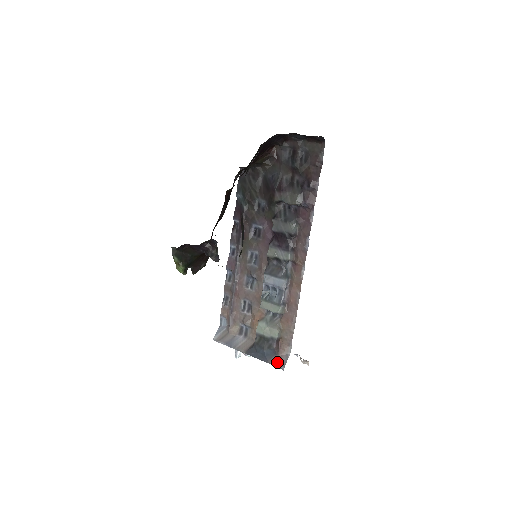
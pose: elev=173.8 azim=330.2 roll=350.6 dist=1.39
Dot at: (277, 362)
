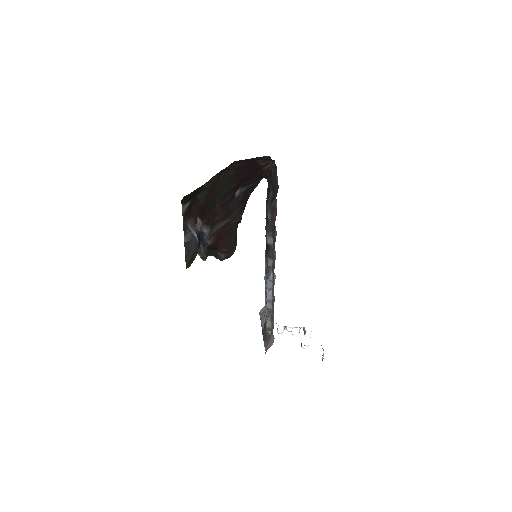
Dot at: (266, 346)
